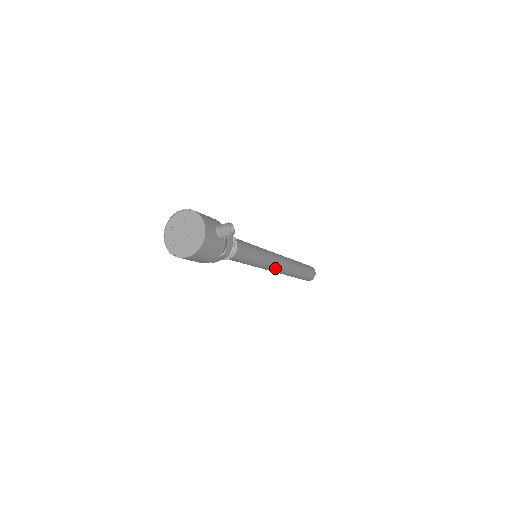
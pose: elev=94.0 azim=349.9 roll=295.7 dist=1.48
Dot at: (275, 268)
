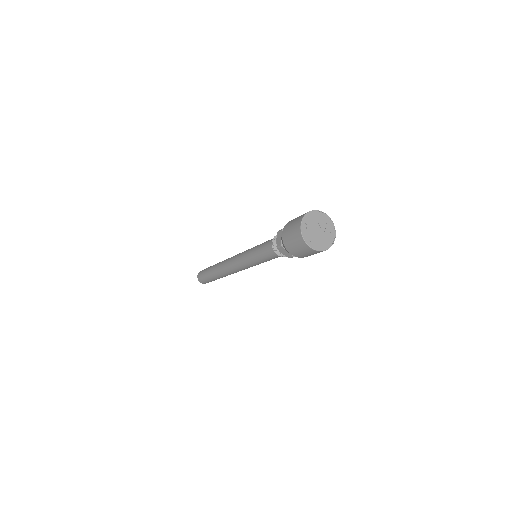
Dot at: occluded
